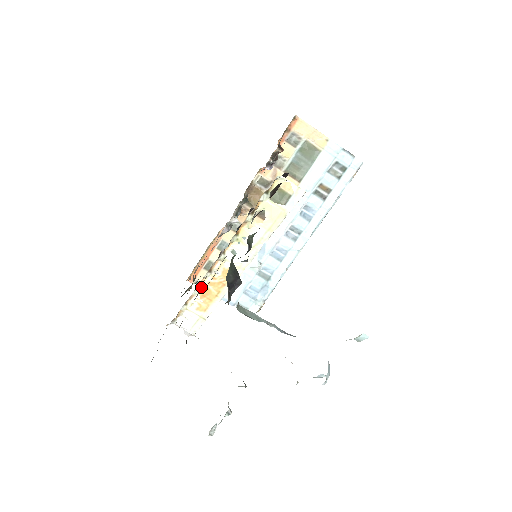
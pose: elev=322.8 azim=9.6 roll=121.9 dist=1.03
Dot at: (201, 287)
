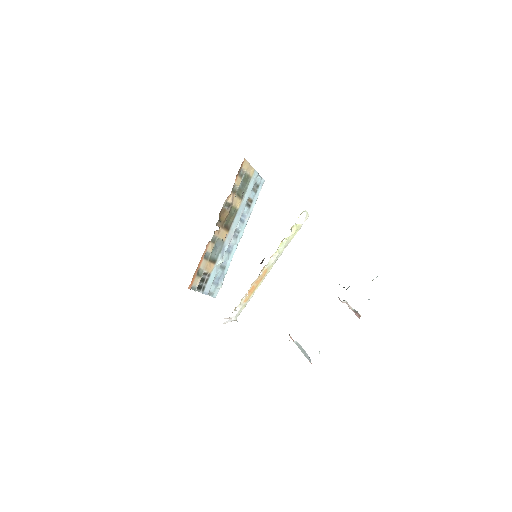
Dot at: occluded
